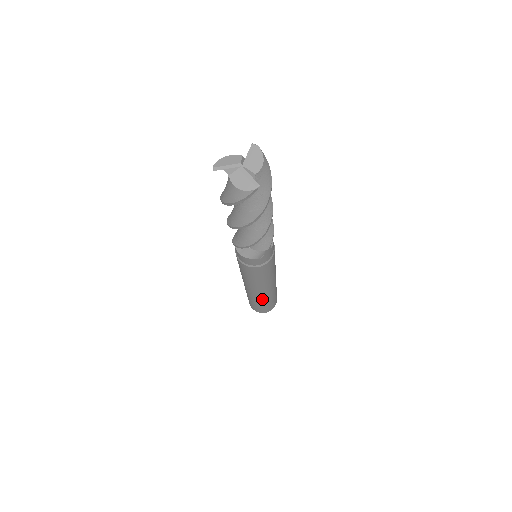
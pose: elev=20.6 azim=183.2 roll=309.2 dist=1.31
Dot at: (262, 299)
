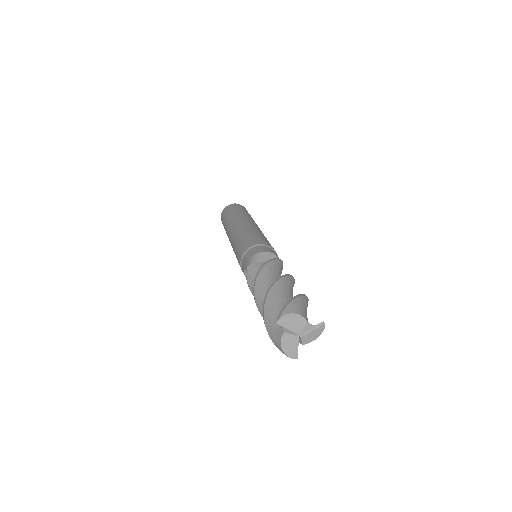
Dot at: occluded
